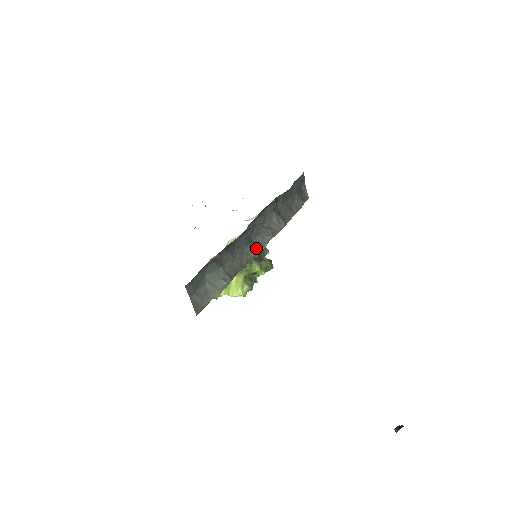
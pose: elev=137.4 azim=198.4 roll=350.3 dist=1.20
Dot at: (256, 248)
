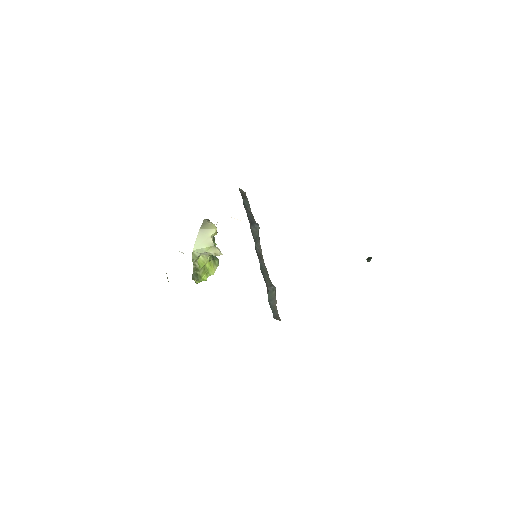
Dot at: (261, 255)
